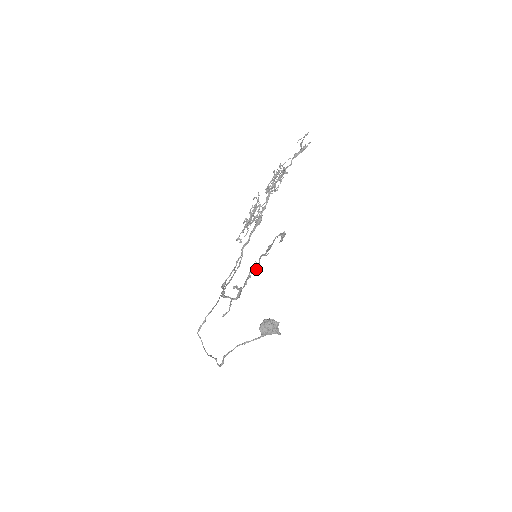
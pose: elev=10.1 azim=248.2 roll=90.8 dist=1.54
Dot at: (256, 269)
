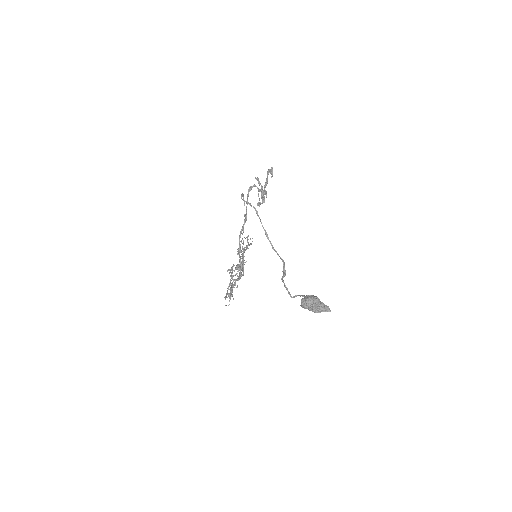
Dot at: (265, 193)
